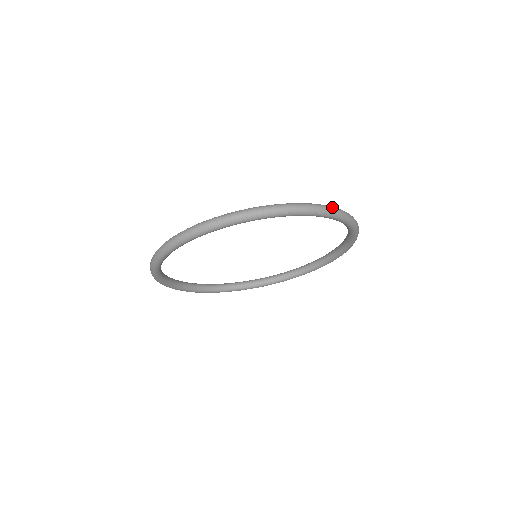
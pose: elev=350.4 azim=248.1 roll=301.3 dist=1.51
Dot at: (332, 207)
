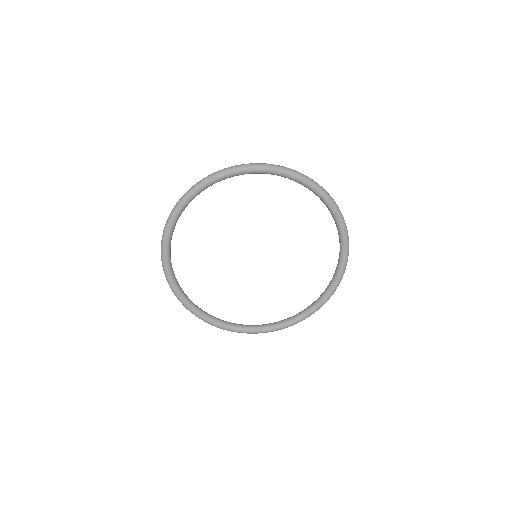
Dot at: (300, 173)
